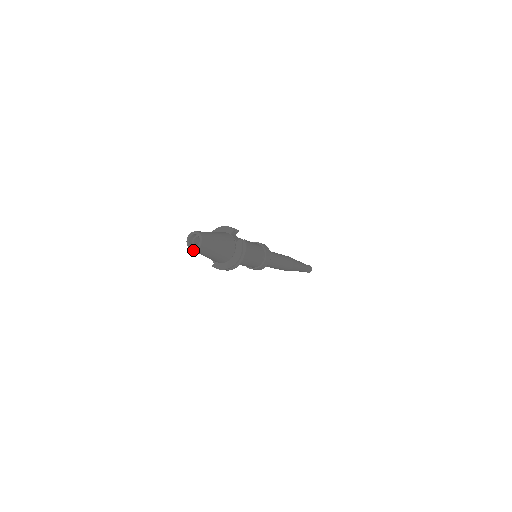
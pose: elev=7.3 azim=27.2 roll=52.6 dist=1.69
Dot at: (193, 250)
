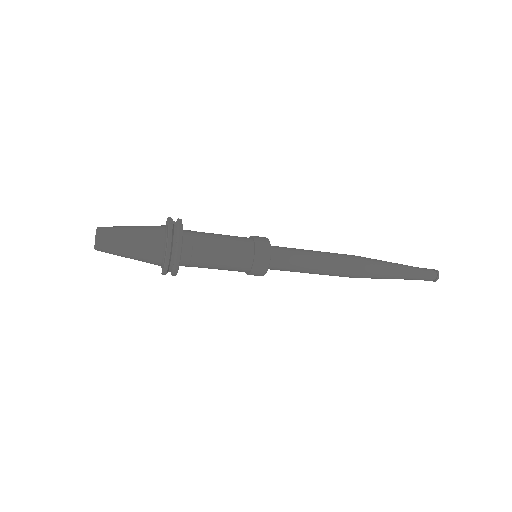
Dot at: (97, 250)
